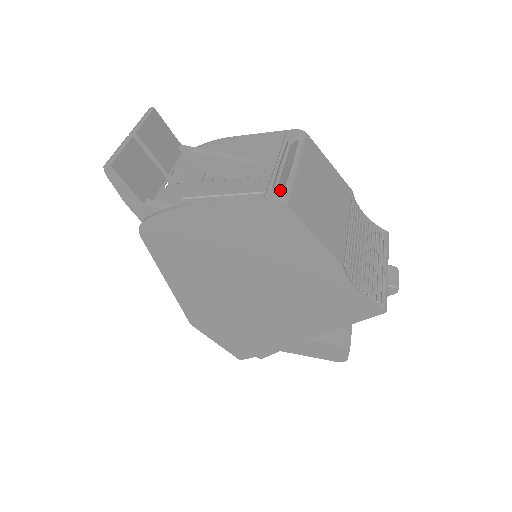
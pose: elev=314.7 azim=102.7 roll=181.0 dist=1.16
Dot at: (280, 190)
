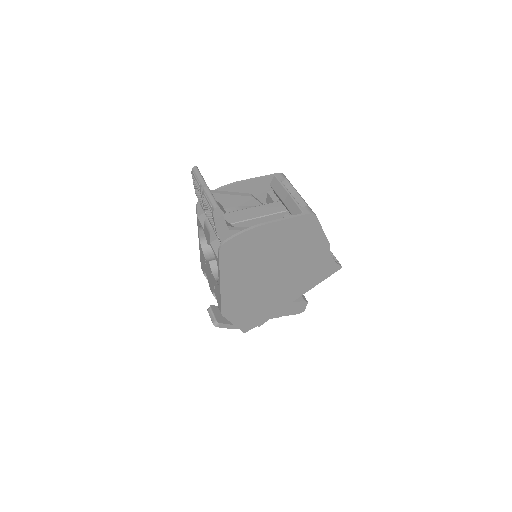
Dot at: (308, 208)
